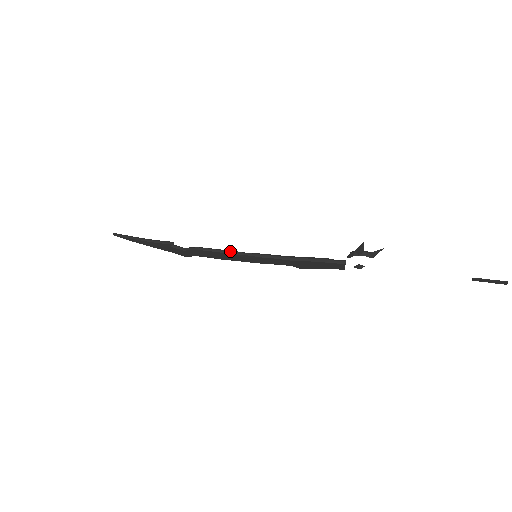
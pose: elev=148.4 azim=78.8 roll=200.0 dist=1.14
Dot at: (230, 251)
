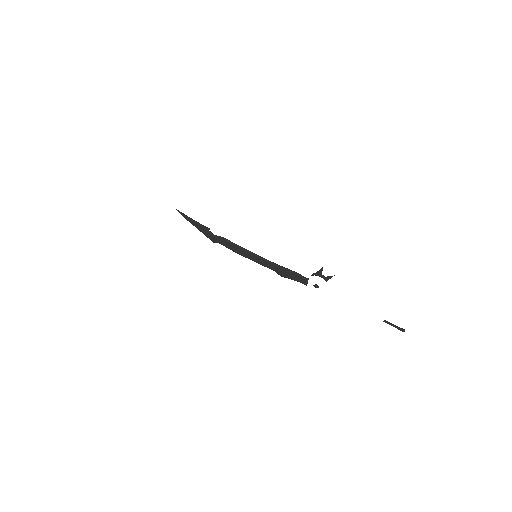
Dot at: (242, 247)
